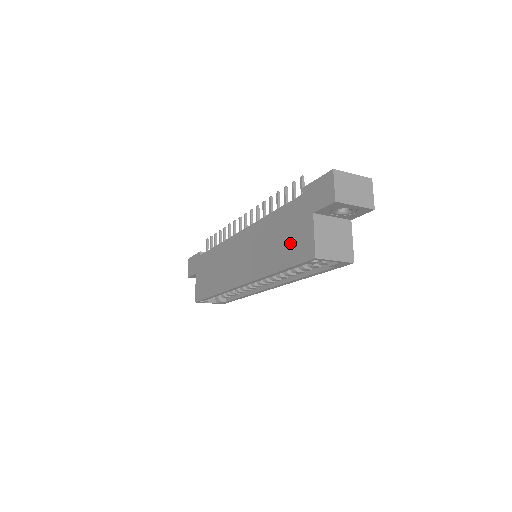
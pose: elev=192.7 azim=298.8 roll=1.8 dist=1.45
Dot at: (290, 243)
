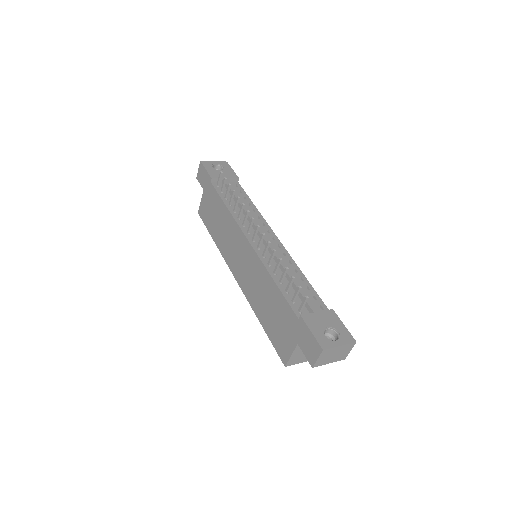
Dot at: (276, 328)
